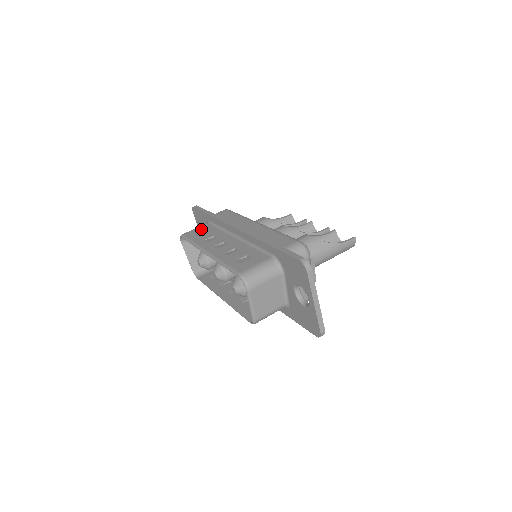
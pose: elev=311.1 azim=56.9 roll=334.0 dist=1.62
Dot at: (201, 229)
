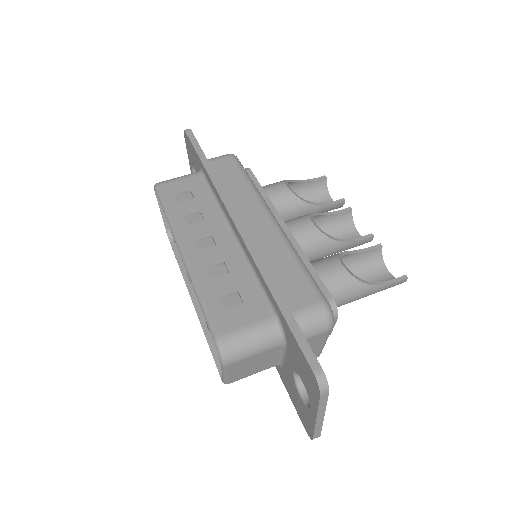
Dot at: (186, 185)
